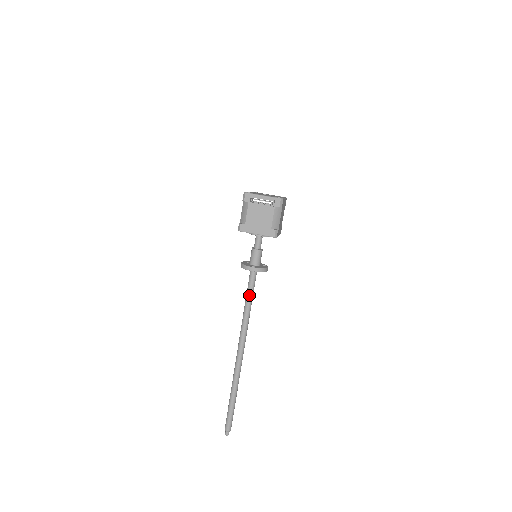
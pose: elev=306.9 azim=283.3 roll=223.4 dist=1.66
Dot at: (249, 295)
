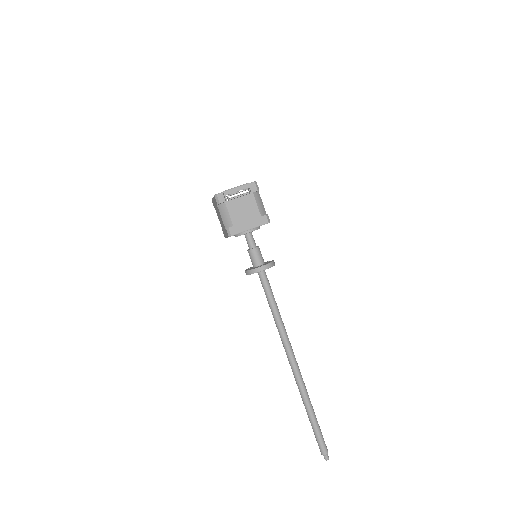
Dot at: (271, 299)
